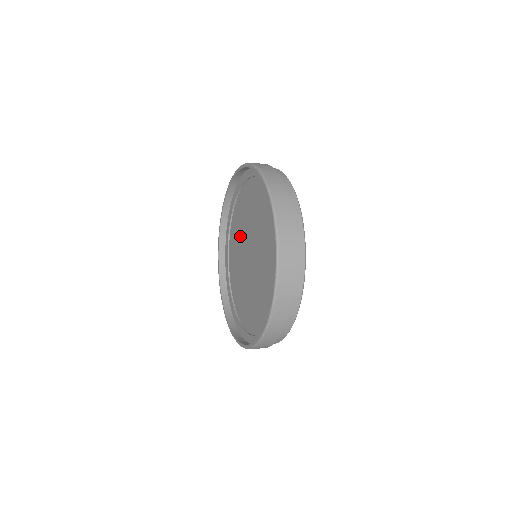
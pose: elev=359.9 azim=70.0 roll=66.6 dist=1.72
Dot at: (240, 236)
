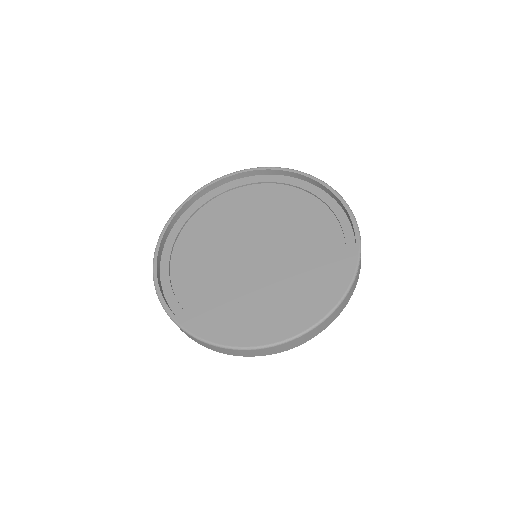
Dot at: (210, 265)
